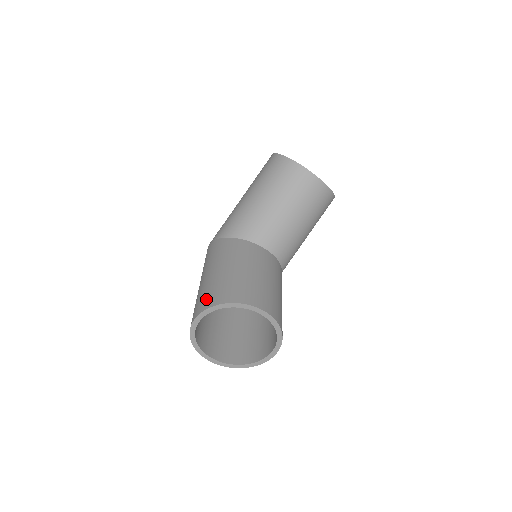
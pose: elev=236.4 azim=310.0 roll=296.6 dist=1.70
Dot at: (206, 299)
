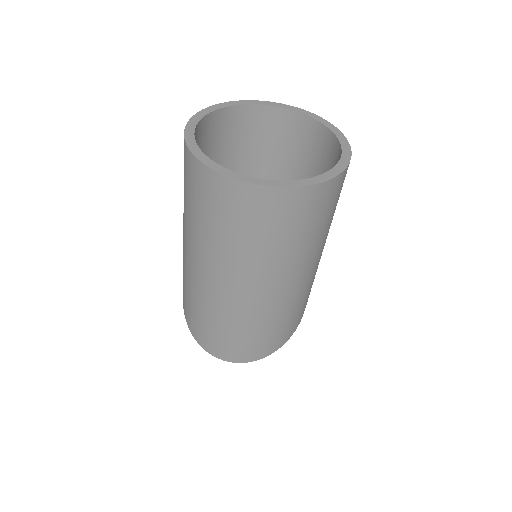
Dot at: occluded
